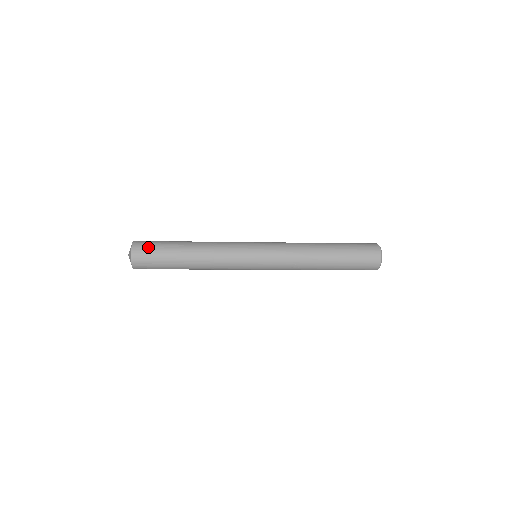
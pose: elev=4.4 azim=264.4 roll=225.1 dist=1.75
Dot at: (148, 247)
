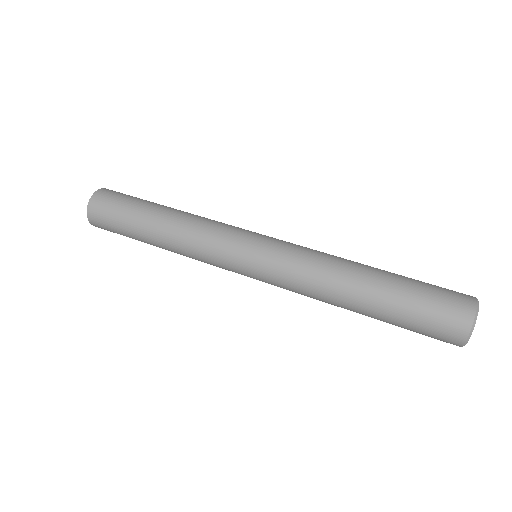
Dot at: (105, 222)
